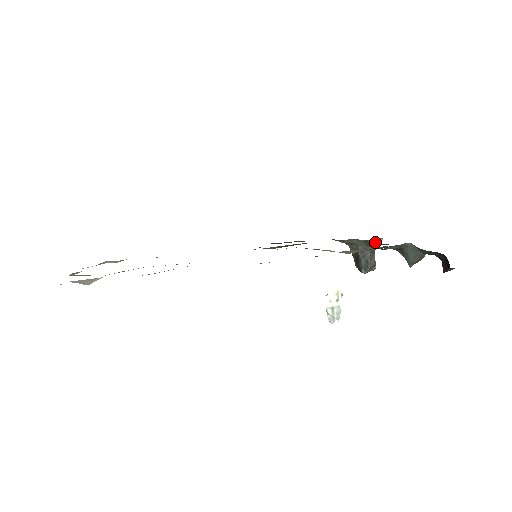
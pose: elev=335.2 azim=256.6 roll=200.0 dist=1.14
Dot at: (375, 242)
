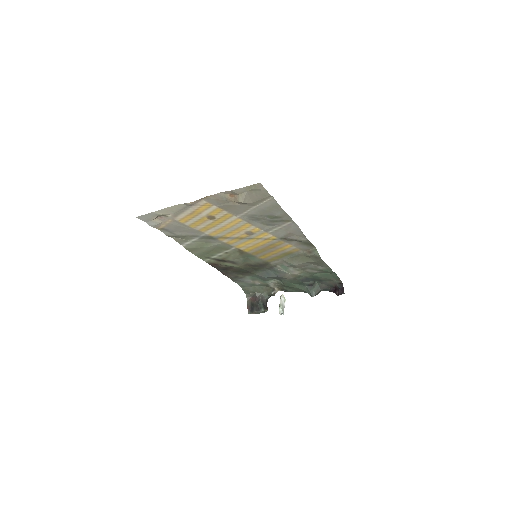
Dot at: (274, 291)
